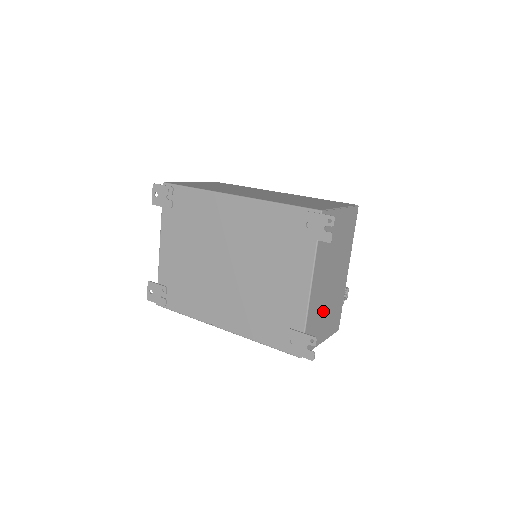
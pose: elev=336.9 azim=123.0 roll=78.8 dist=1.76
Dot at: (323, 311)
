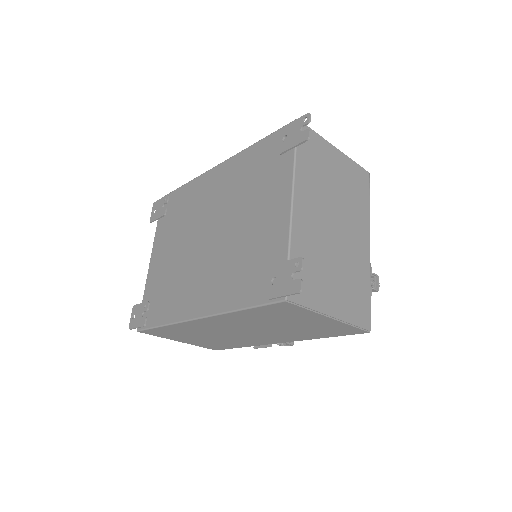
Dot at: (326, 263)
